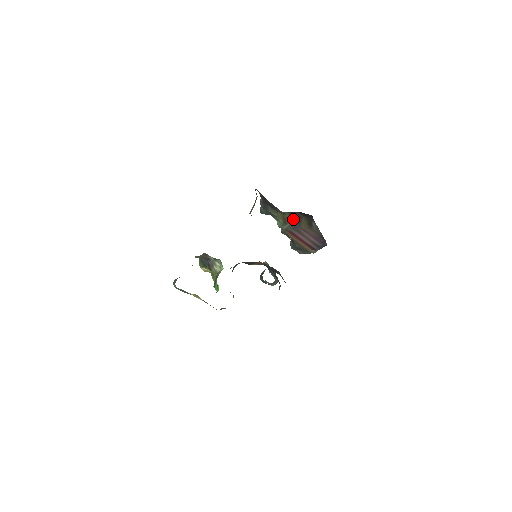
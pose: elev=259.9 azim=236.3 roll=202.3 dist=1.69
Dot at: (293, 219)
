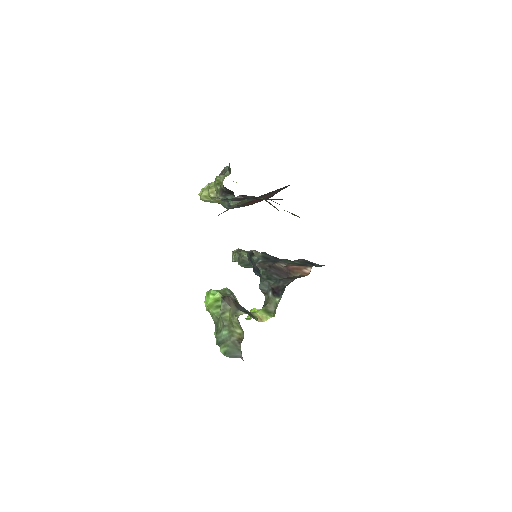
Dot at: occluded
